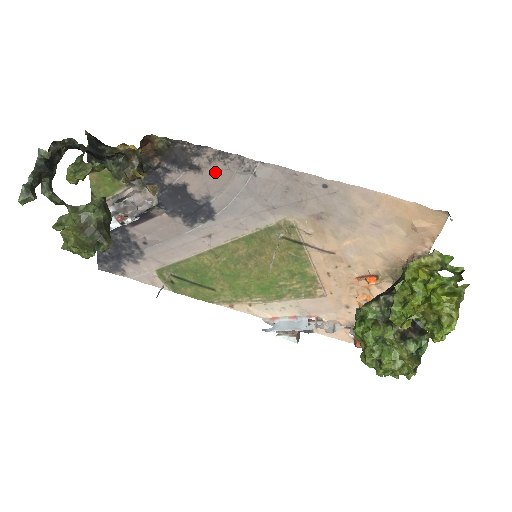
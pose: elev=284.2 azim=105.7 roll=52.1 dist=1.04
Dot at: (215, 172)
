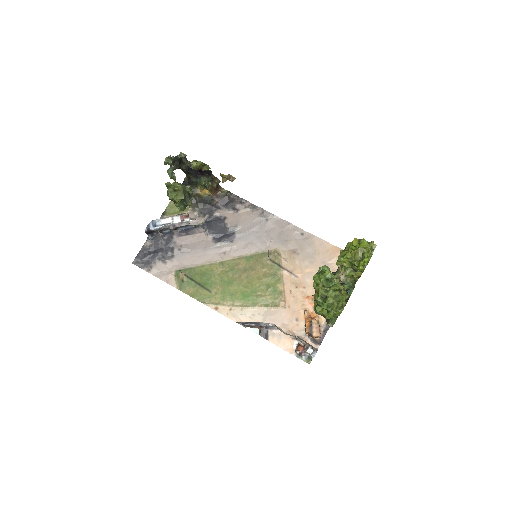
Dot at: (245, 215)
